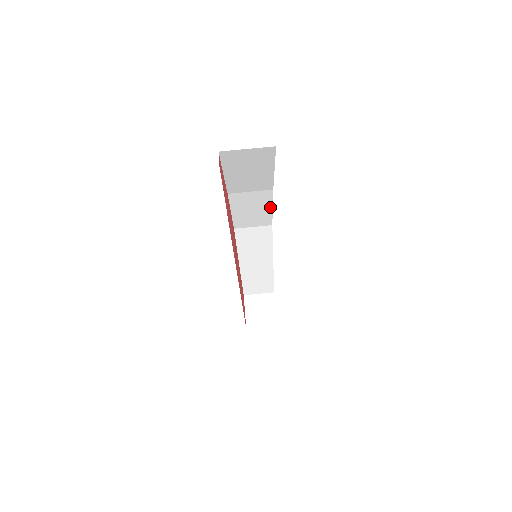
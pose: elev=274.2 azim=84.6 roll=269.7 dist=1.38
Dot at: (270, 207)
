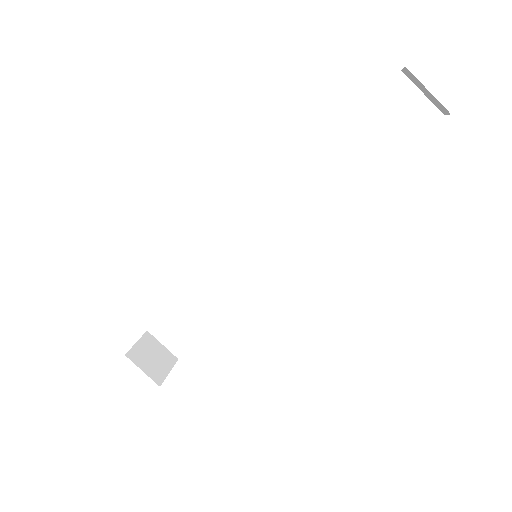
Dot at: (318, 222)
